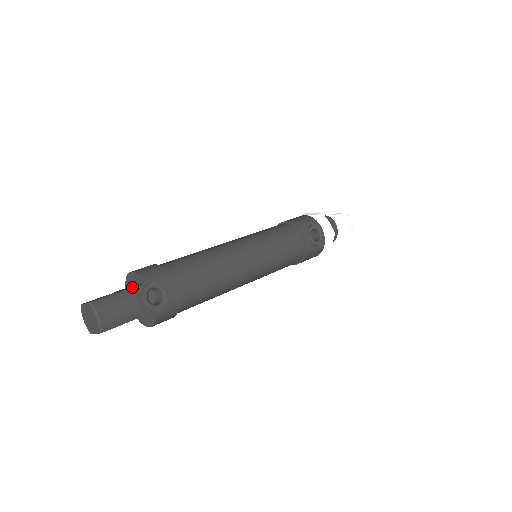
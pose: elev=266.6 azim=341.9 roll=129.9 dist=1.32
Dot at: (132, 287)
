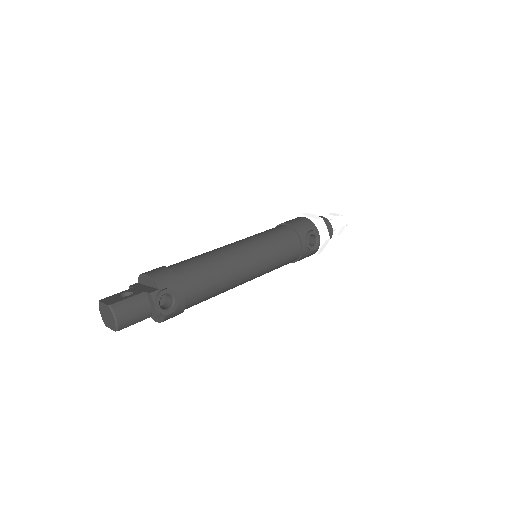
Dot at: (146, 292)
